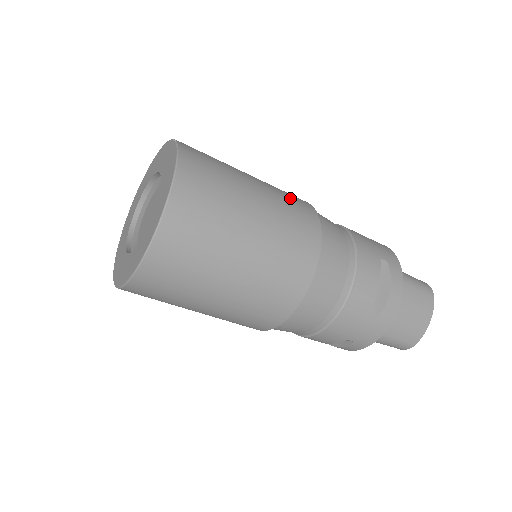
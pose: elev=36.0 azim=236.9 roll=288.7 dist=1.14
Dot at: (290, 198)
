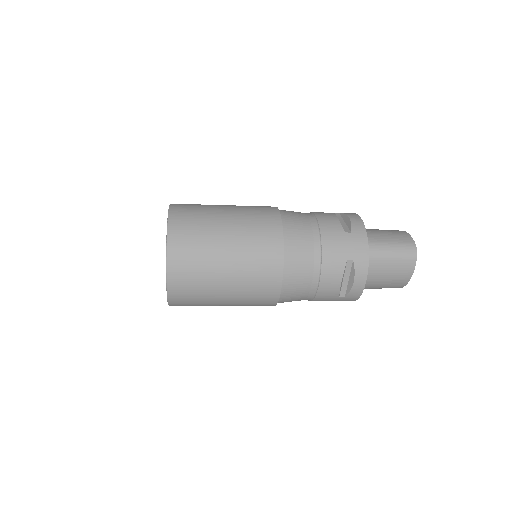
Dot at: (259, 240)
